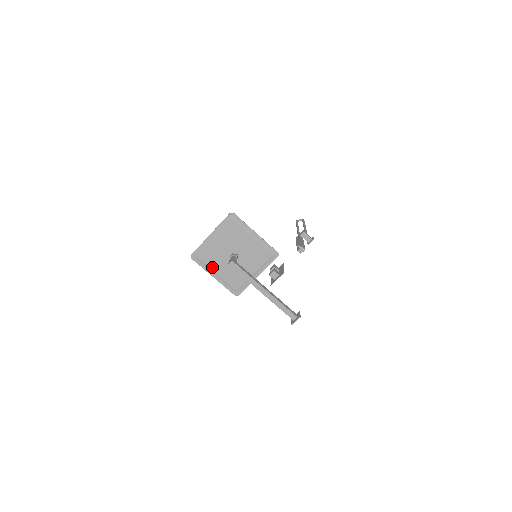
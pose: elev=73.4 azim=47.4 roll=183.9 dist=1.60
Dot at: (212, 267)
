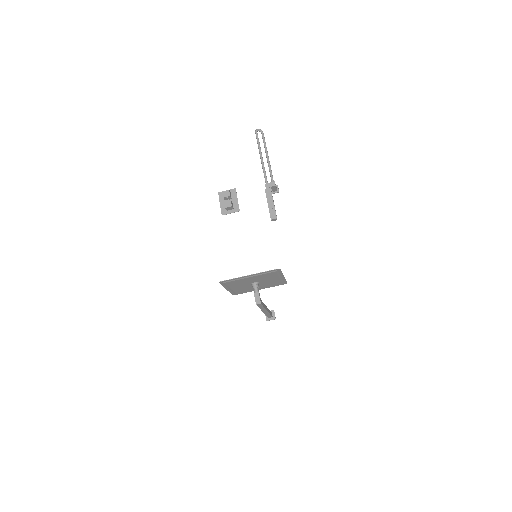
Dot at: (231, 286)
